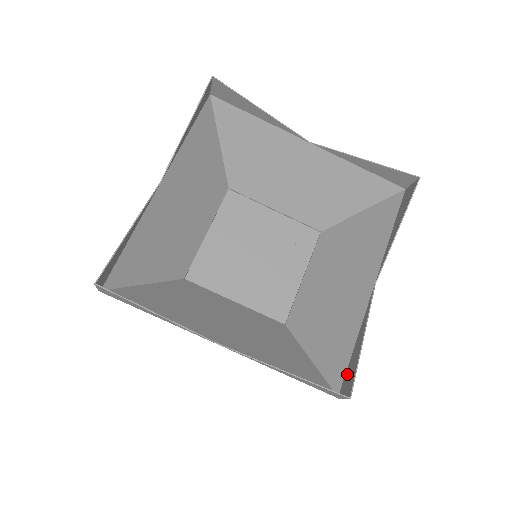
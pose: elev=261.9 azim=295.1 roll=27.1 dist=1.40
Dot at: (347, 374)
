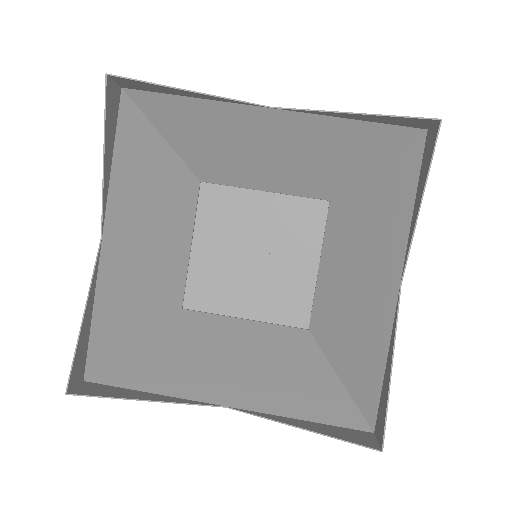
Dot at: (379, 409)
